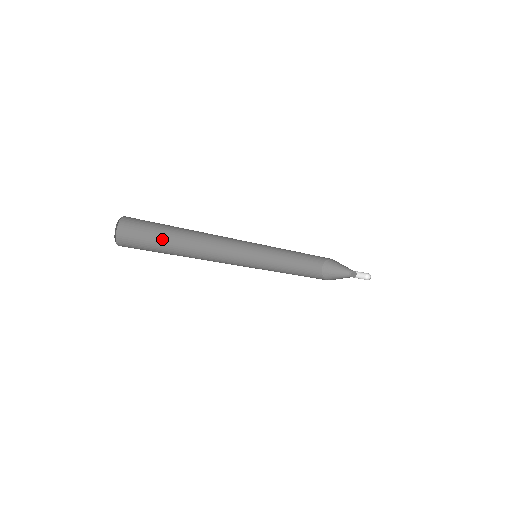
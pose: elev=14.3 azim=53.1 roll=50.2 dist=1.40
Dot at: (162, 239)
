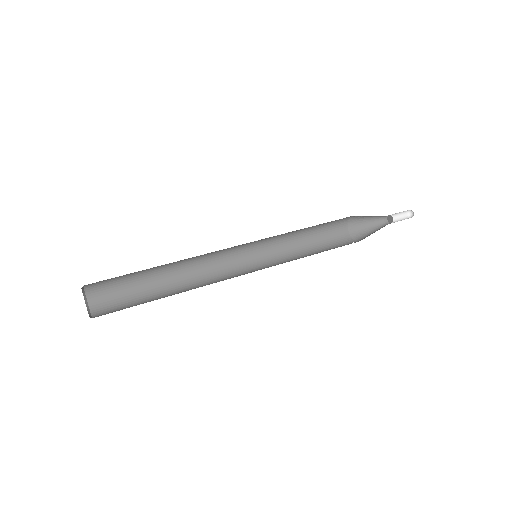
Dot at: (139, 271)
